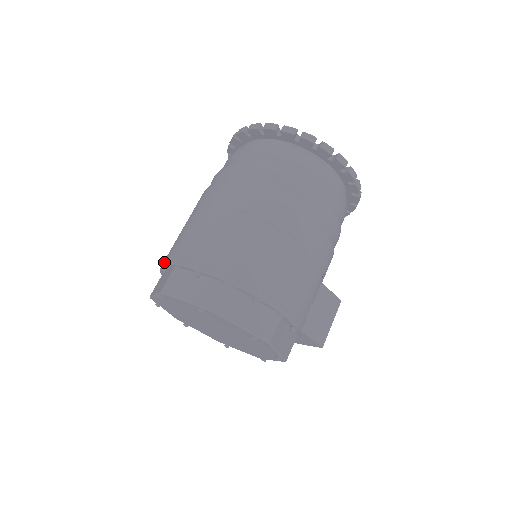
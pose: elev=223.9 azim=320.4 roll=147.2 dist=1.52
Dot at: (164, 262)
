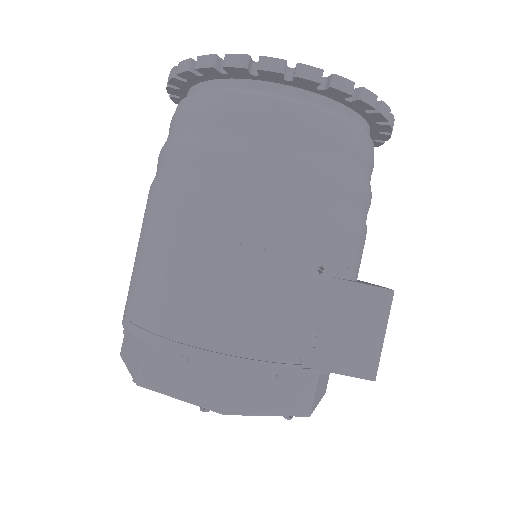
Dot at: occluded
